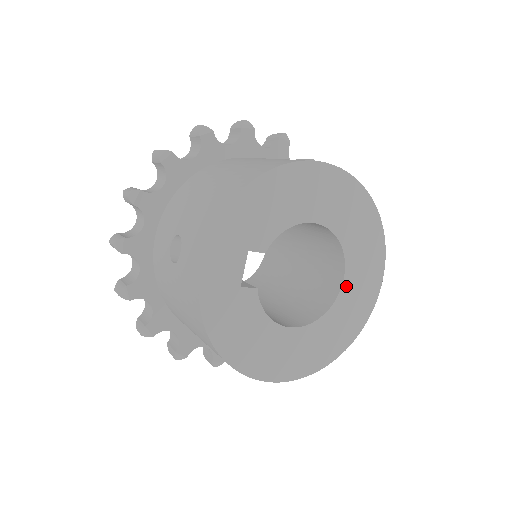
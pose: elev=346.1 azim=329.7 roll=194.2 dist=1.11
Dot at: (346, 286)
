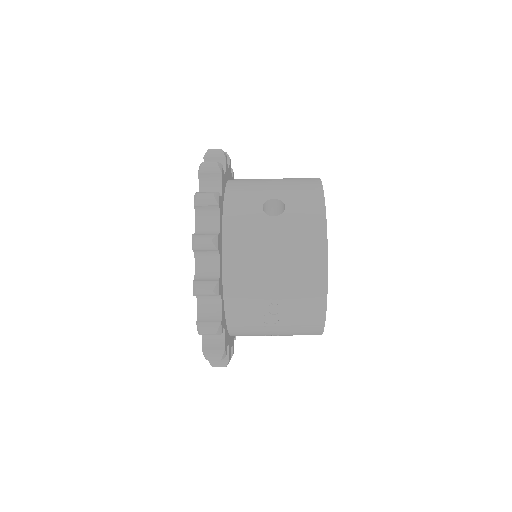
Dot at: occluded
